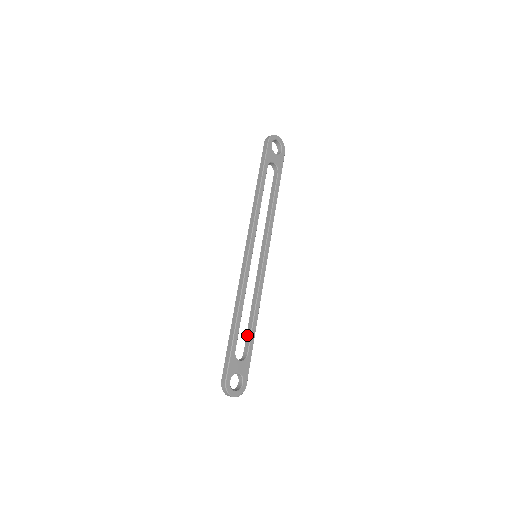
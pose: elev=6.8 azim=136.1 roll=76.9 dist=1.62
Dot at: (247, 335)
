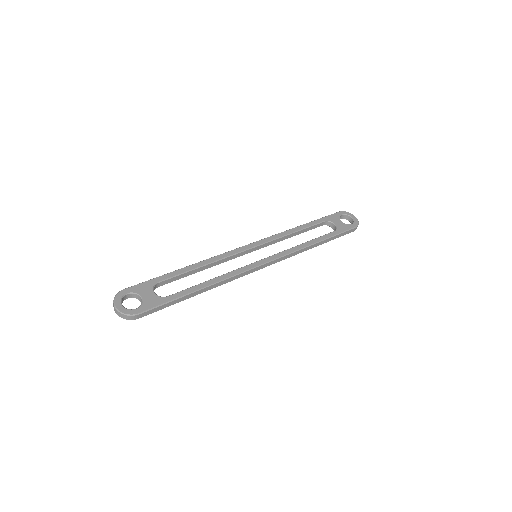
Dot at: occluded
